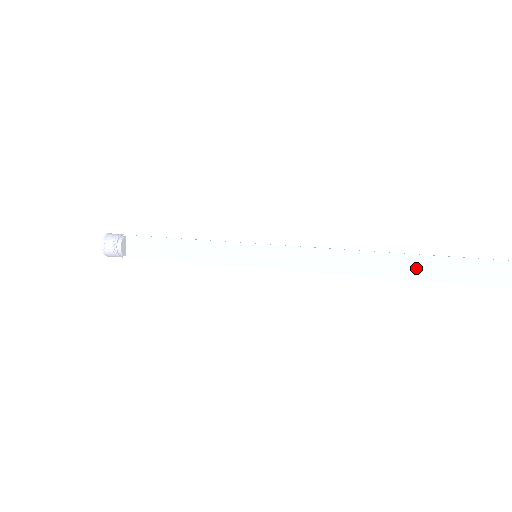
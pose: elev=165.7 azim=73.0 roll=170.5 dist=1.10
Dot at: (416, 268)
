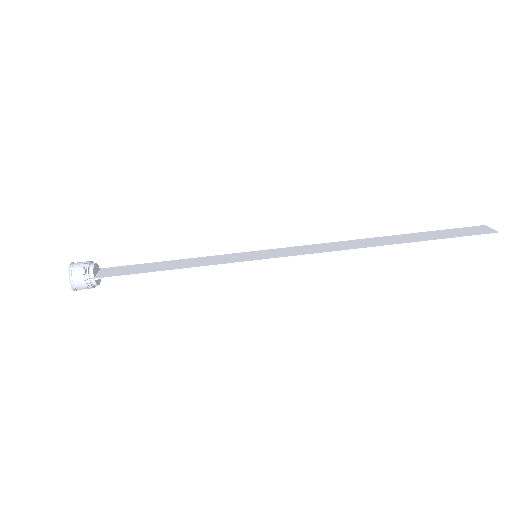
Dot at: (412, 239)
